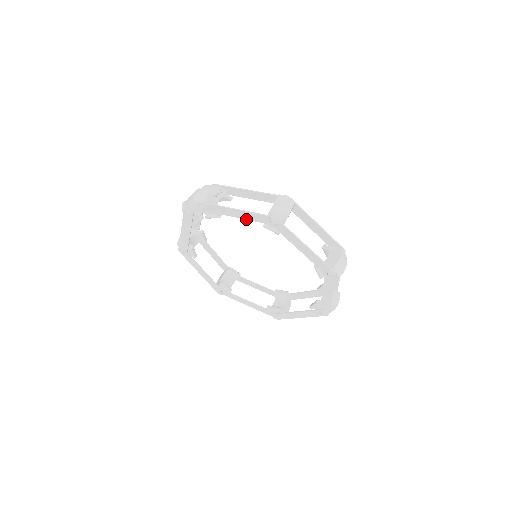
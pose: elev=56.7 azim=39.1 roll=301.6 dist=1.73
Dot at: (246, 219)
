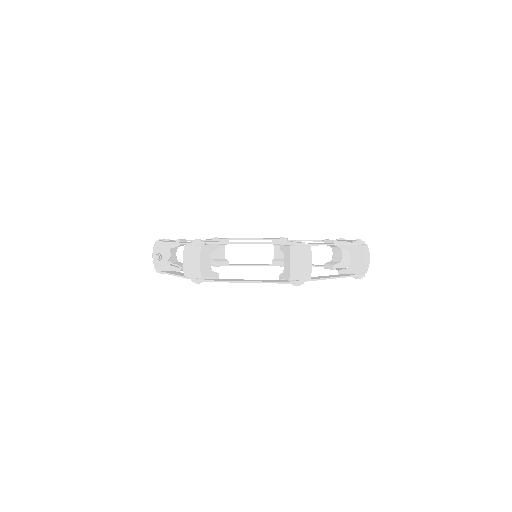
Dot at: occluded
